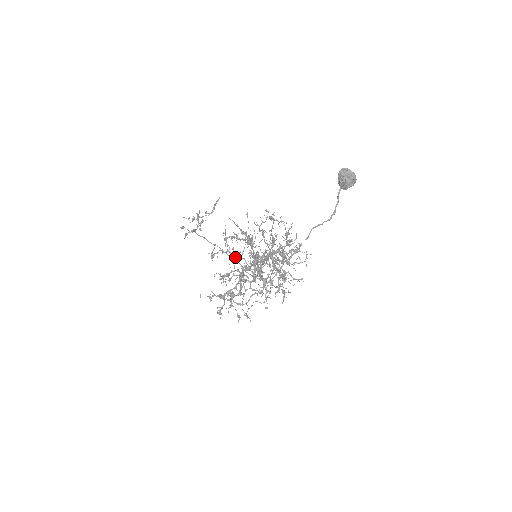
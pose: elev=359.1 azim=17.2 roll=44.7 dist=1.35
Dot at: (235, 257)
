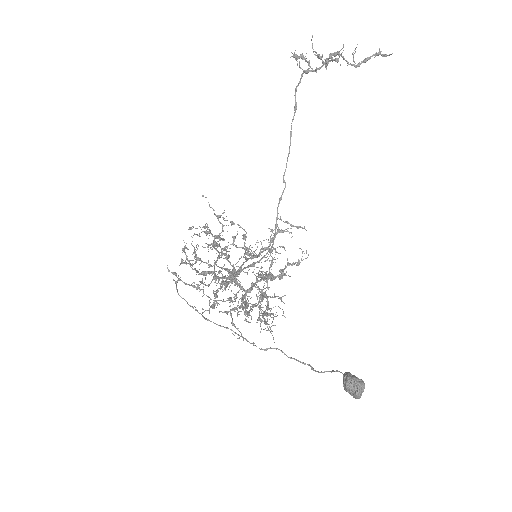
Dot at: (201, 274)
